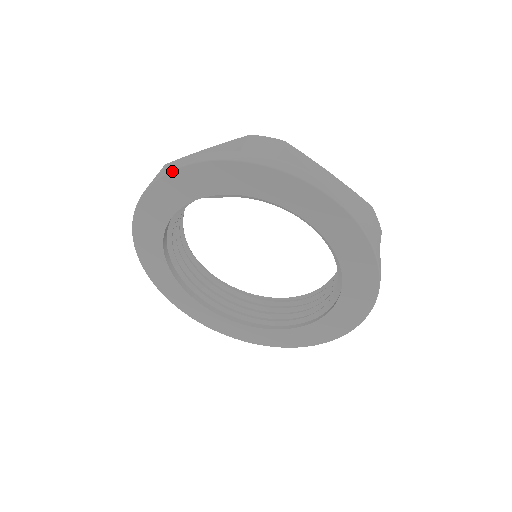
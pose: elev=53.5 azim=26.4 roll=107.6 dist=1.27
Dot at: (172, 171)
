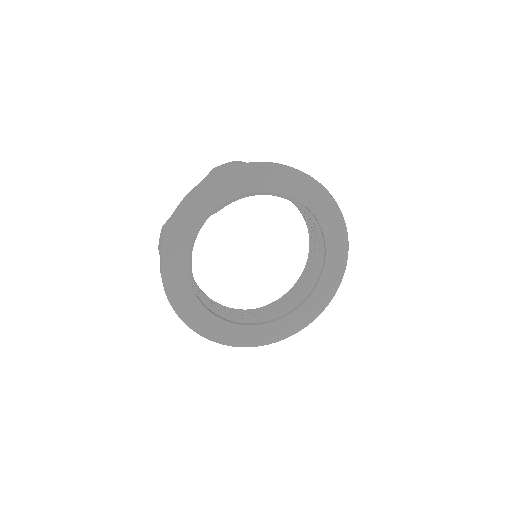
Dot at: (180, 208)
